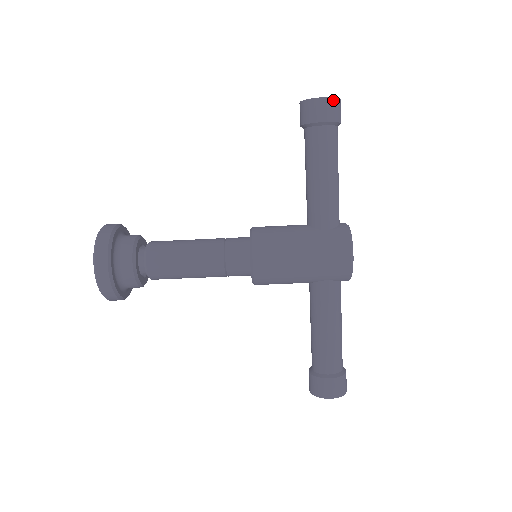
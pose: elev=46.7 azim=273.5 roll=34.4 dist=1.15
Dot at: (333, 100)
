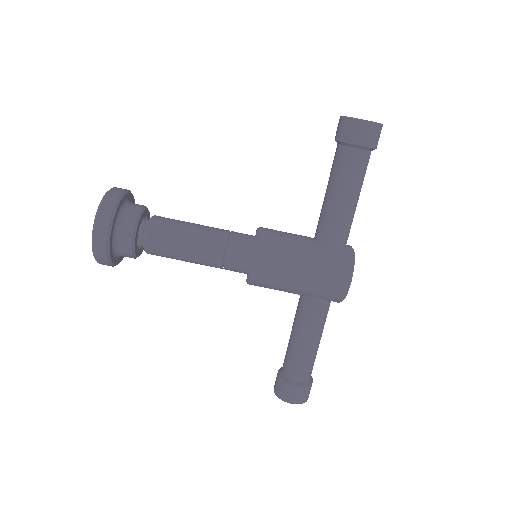
Dot at: (375, 125)
